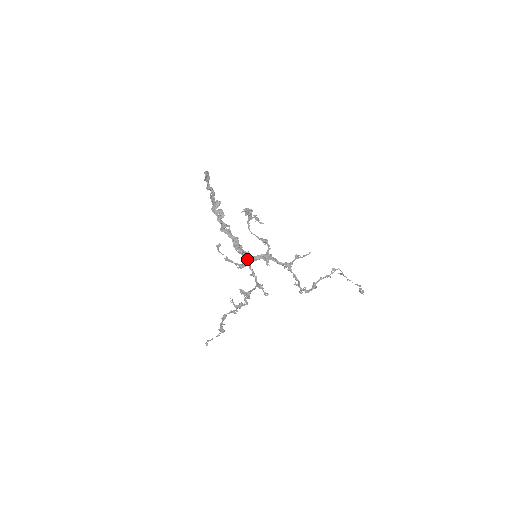
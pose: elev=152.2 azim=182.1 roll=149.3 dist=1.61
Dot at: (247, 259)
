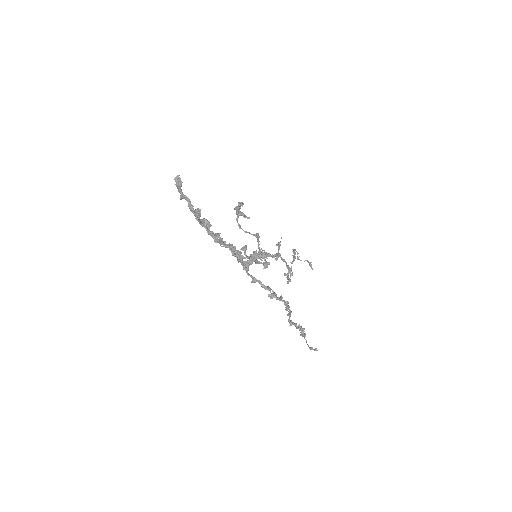
Dot at: (243, 266)
